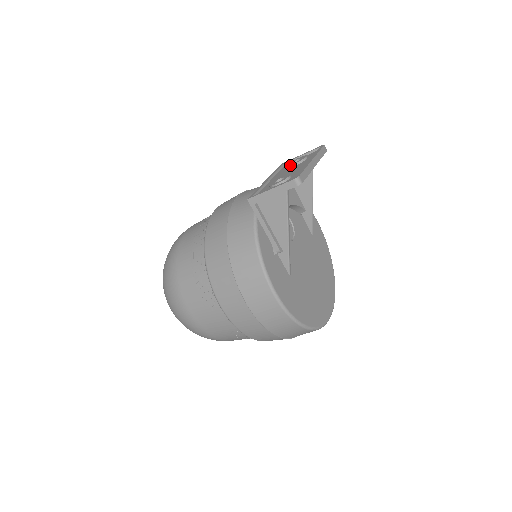
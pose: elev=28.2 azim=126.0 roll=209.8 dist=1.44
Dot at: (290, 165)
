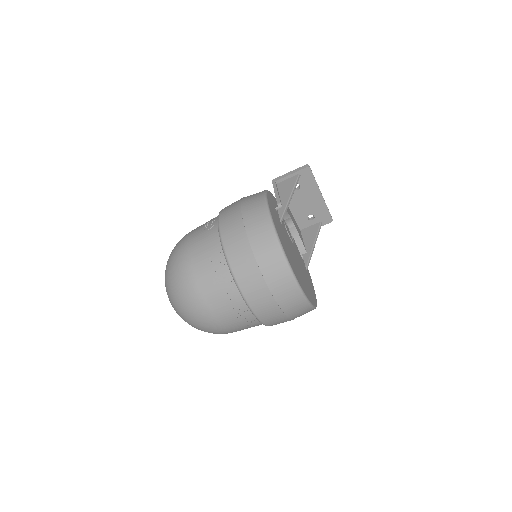
Dot at: occluded
